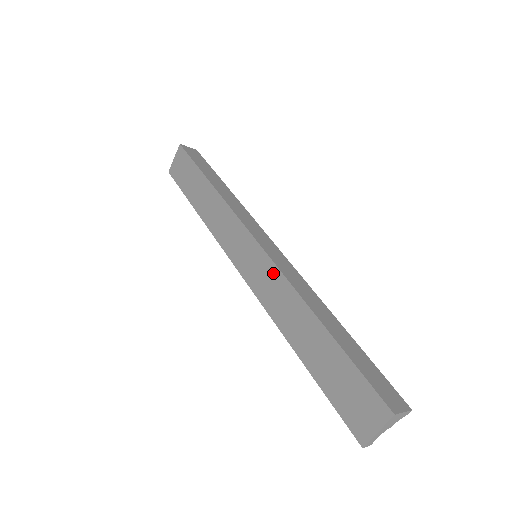
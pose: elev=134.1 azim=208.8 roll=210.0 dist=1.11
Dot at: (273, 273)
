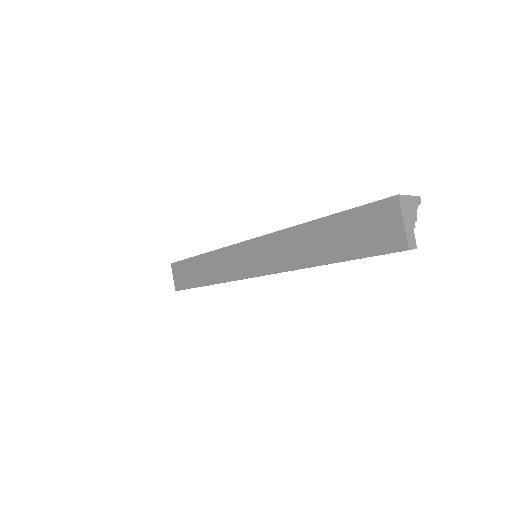
Dot at: (268, 242)
